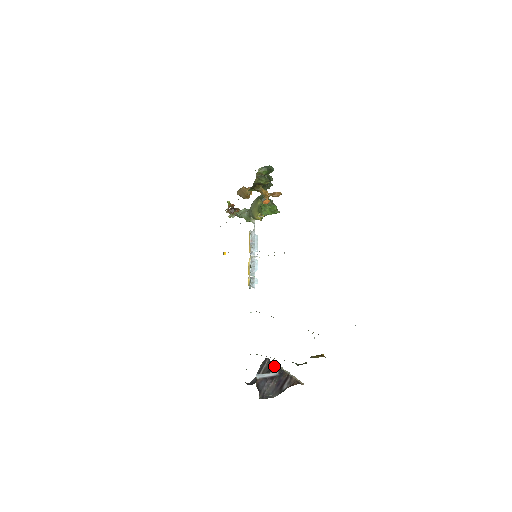
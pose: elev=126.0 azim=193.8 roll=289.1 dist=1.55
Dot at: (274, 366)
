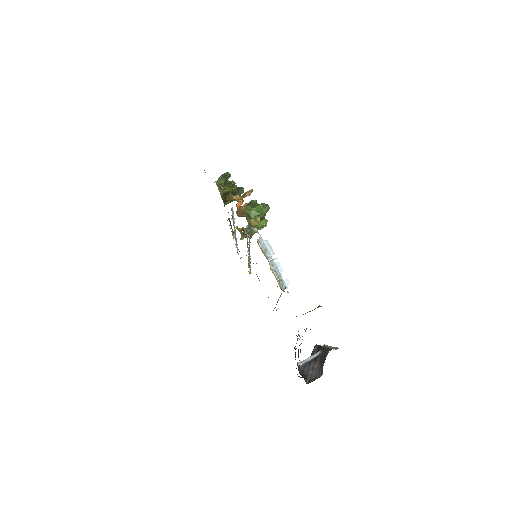
Dot at: (319, 348)
